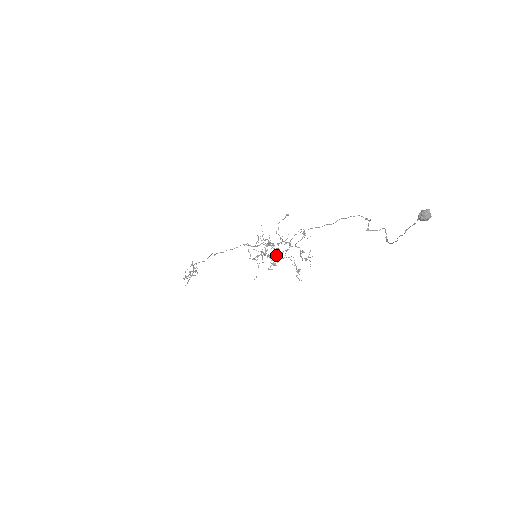
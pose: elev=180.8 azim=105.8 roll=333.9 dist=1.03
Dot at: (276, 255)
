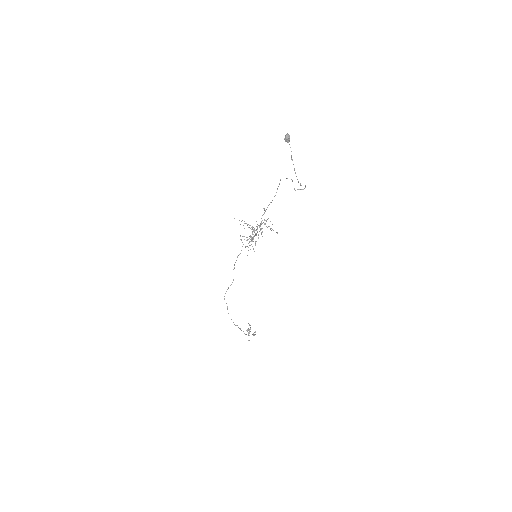
Dot at: (253, 231)
